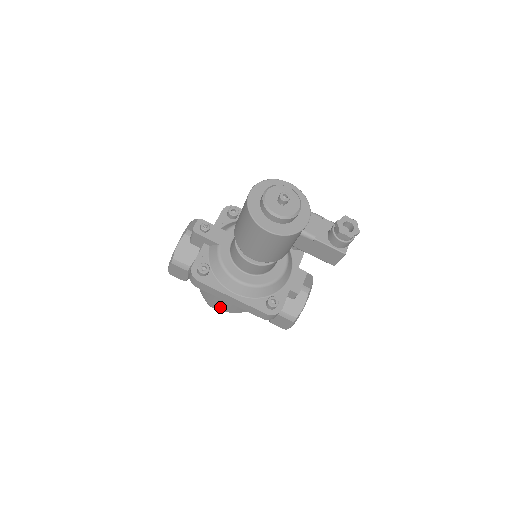
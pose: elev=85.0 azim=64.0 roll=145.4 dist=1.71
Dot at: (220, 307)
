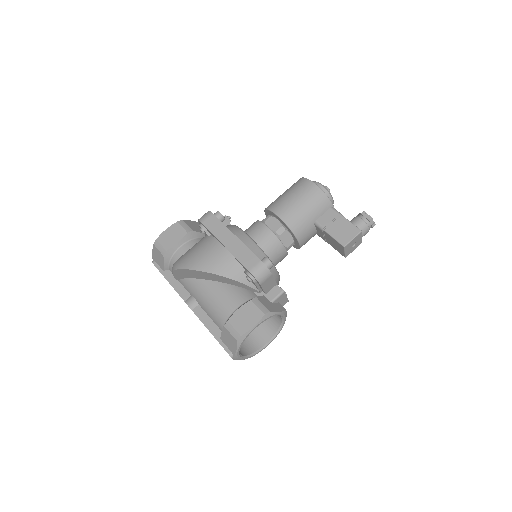
Dot at: (199, 263)
